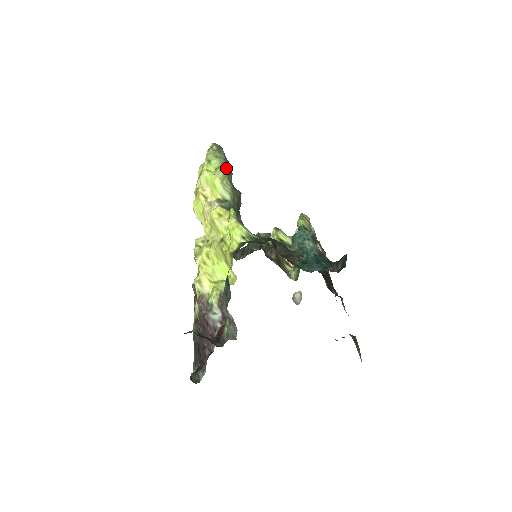
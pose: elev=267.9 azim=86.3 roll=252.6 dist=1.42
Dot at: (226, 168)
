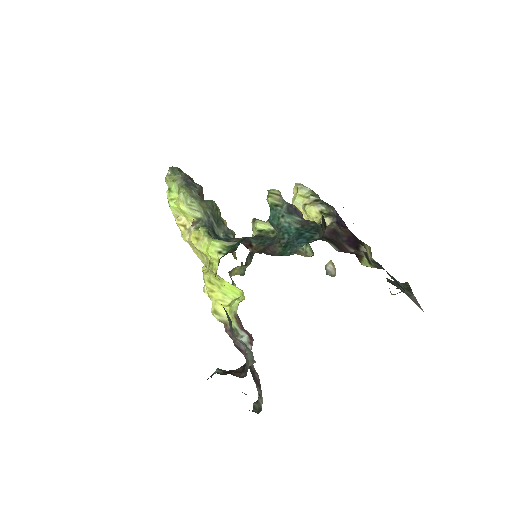
Dot at: (185, 187)
